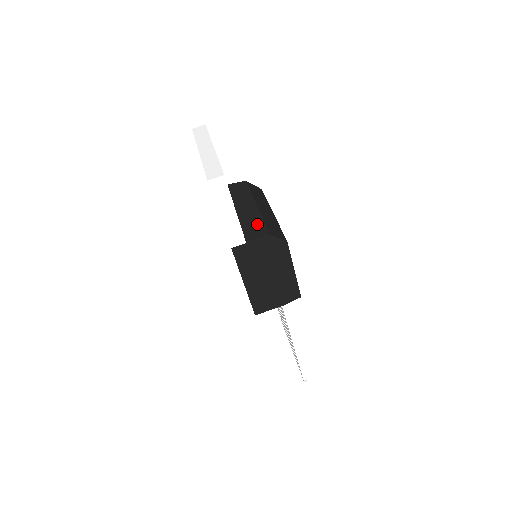
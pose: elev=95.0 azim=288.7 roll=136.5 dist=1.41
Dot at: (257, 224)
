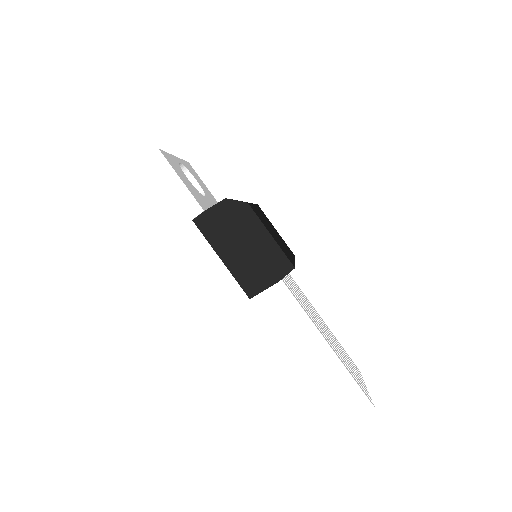
Dot at: occluded
